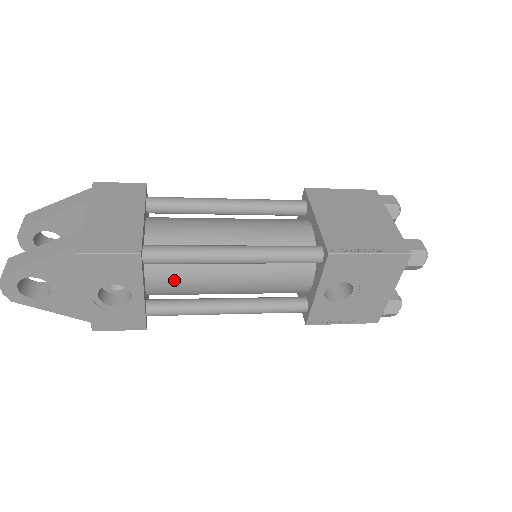
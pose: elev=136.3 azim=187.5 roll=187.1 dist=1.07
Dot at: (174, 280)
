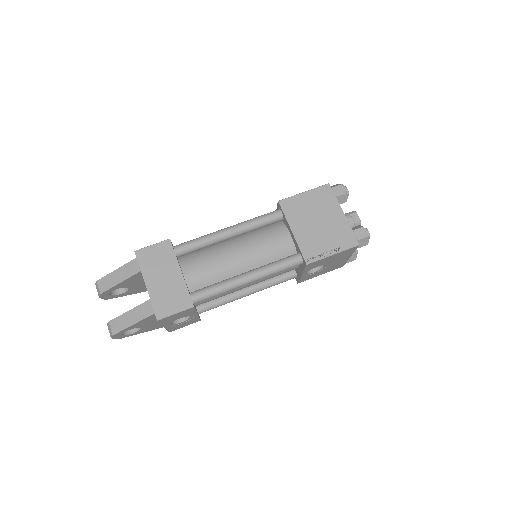
Dot at: (212, 298)
